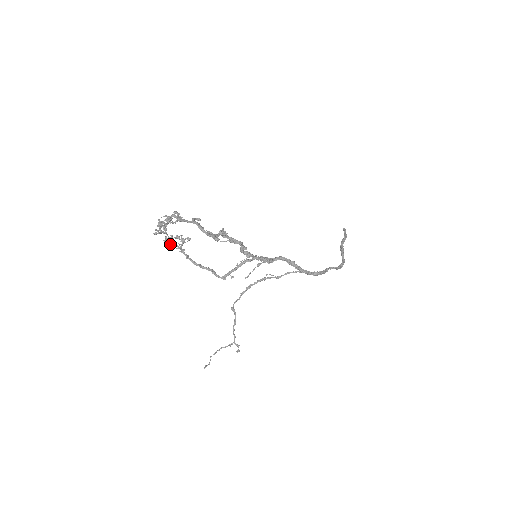
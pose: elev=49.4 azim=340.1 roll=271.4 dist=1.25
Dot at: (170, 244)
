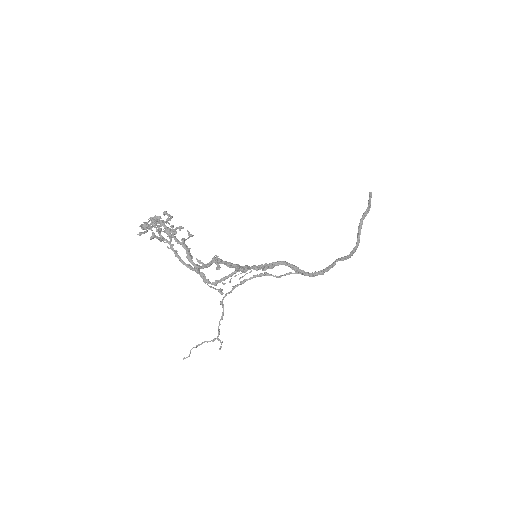
Dot at: (158, 238)
